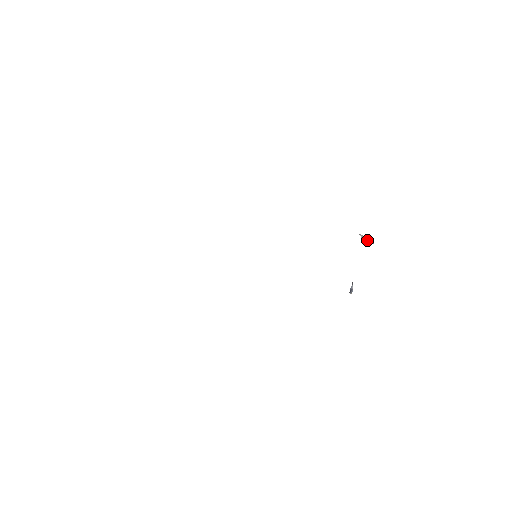
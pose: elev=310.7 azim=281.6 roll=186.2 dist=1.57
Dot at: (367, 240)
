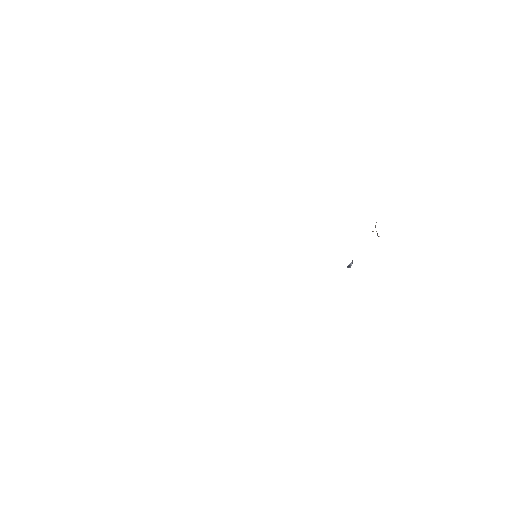
Dot at: occluded
